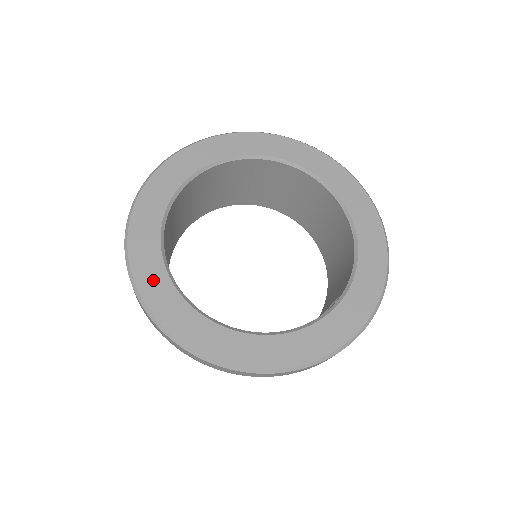
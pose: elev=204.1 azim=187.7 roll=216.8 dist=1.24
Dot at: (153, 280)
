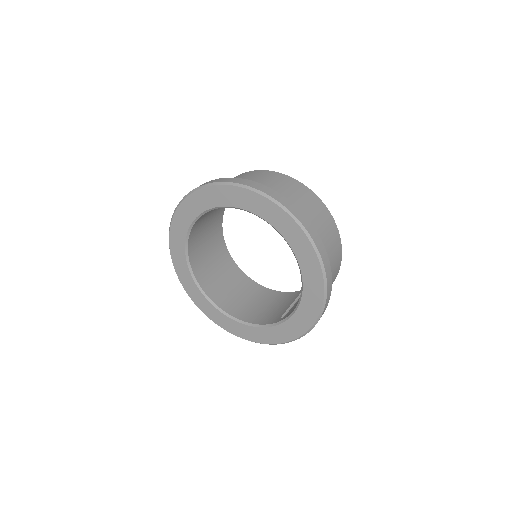
Dot at: (181, 268)
